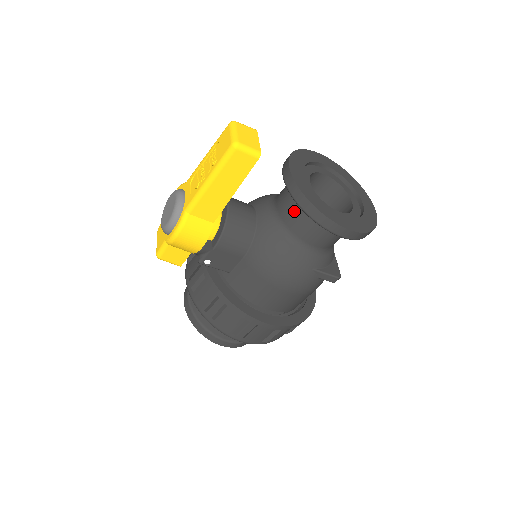
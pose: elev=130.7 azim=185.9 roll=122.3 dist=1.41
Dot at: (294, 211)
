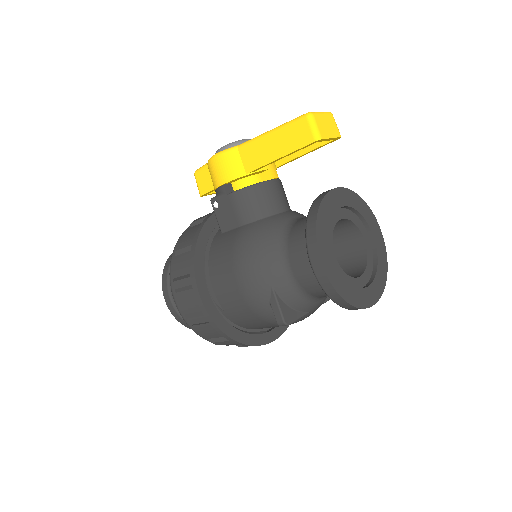
Dot at: occluded
